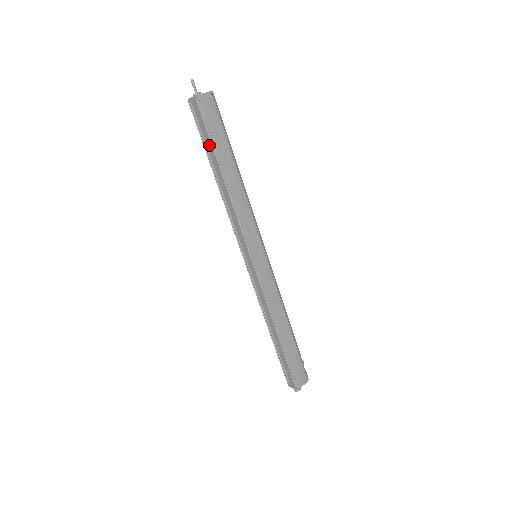
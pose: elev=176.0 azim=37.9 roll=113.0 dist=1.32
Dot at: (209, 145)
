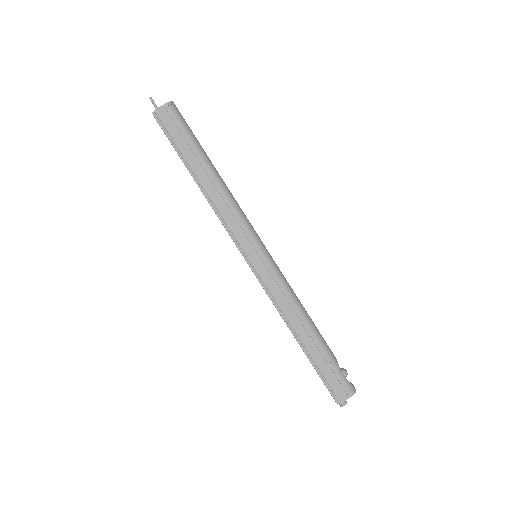
Dot at: occluded
